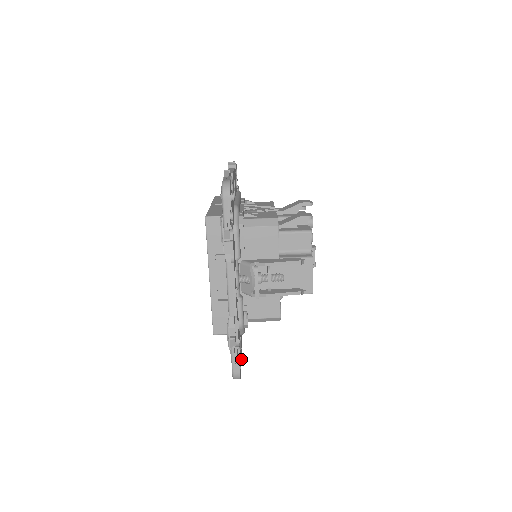
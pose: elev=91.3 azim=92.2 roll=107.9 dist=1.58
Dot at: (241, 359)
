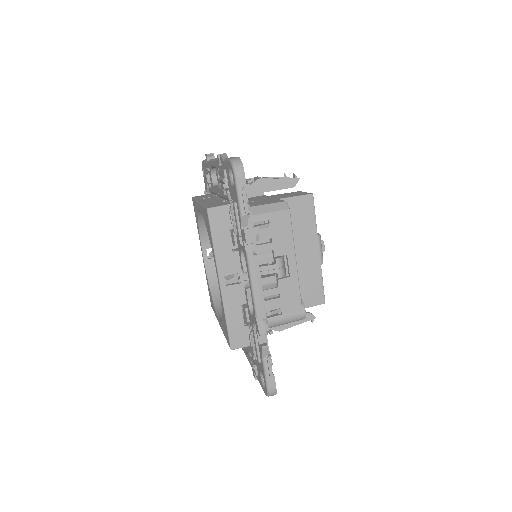
Dot at: occluded
